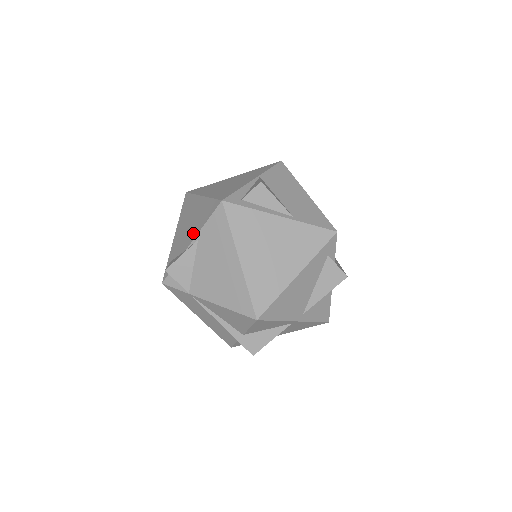
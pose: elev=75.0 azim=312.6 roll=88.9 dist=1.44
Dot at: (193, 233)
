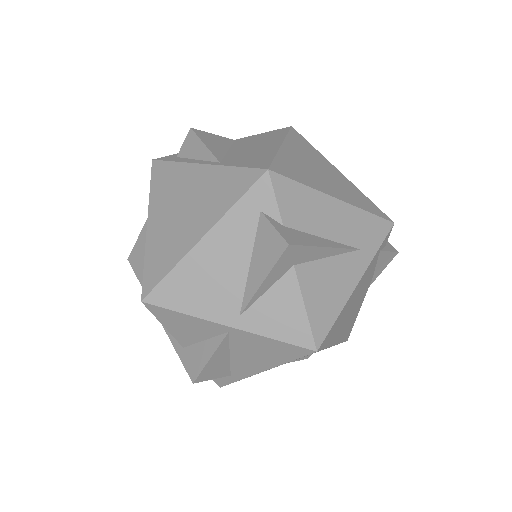
Dot at: occluded
